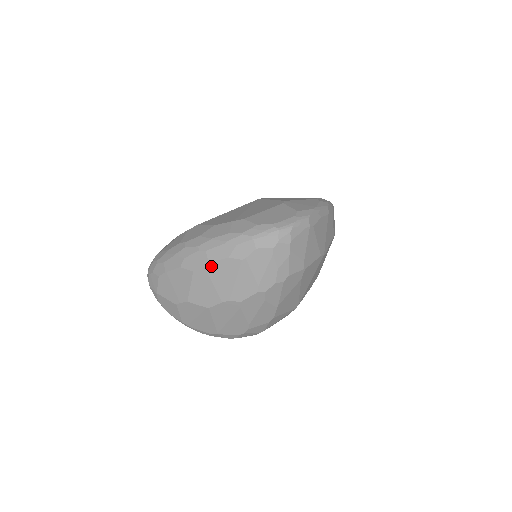
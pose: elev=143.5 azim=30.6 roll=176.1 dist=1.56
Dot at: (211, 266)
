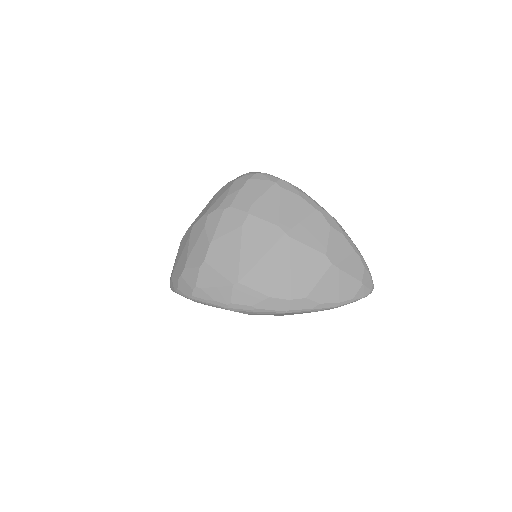
Dot at: occluded
